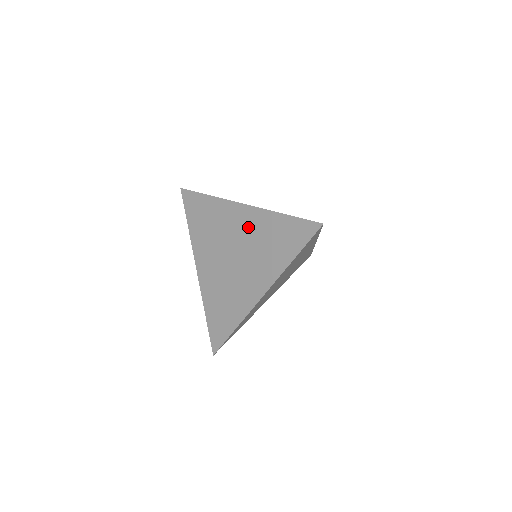
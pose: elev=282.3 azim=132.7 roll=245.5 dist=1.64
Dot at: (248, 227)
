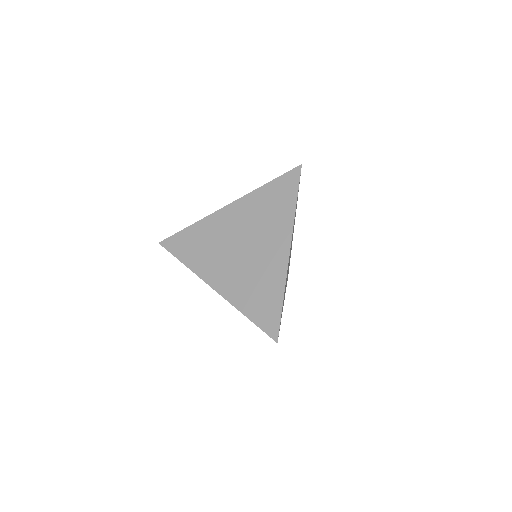
Dot at: (242, 216)
